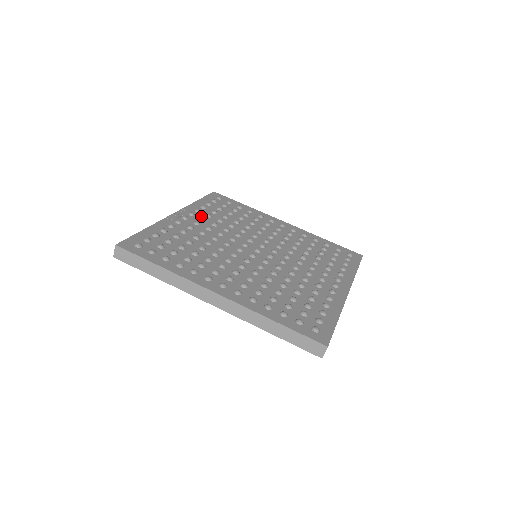
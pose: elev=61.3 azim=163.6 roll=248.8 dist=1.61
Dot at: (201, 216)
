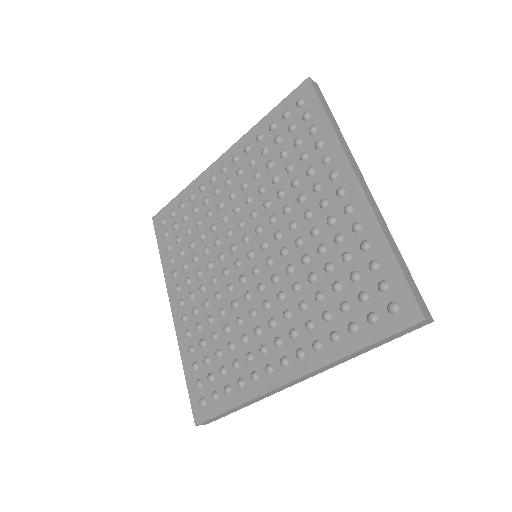
Dot at: (183, 278)
